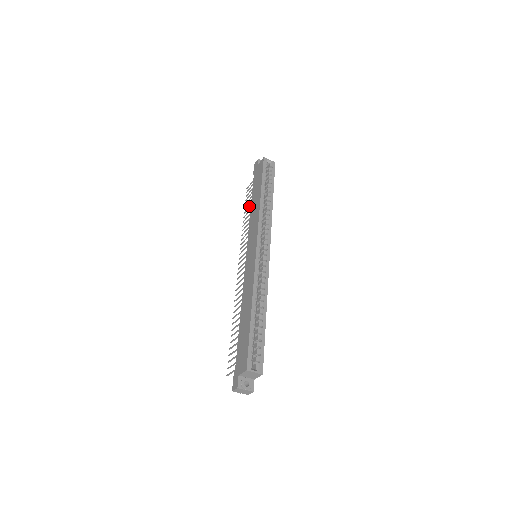
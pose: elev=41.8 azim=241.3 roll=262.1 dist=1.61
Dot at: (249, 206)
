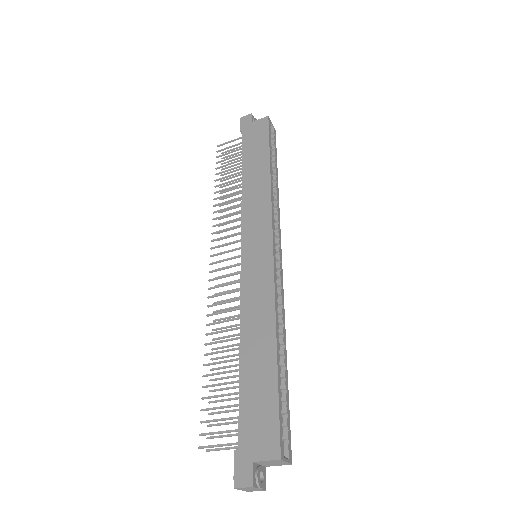
Dot at: (231, 174)
